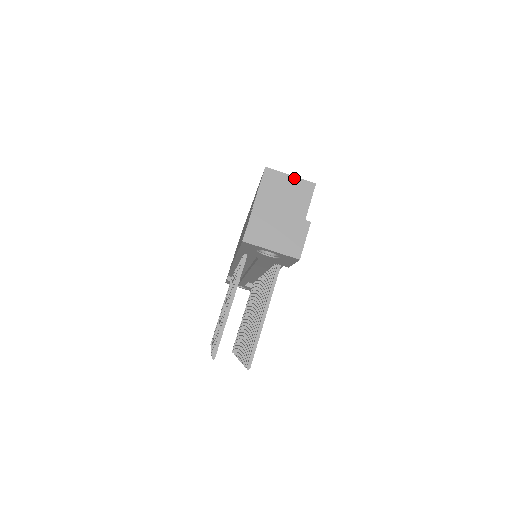
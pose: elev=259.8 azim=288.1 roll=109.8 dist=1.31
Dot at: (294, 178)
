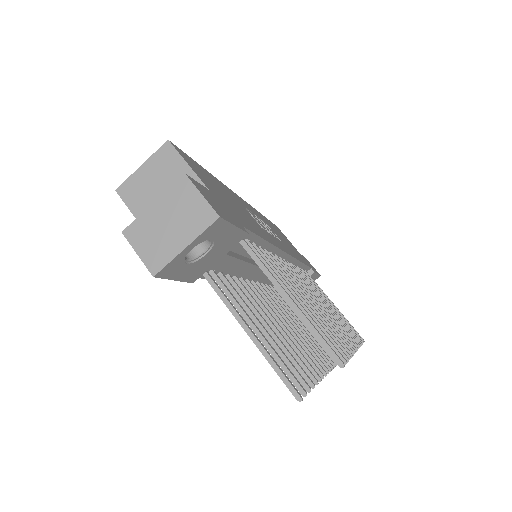
Dot at: (146, 163)
